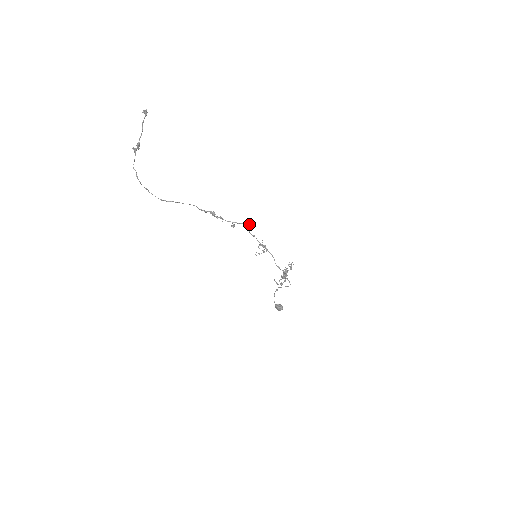
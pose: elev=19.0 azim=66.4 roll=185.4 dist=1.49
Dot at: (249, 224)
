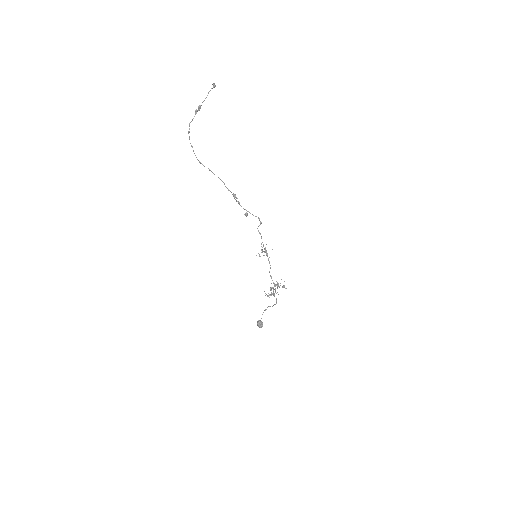
Dot at: (259, 219)
